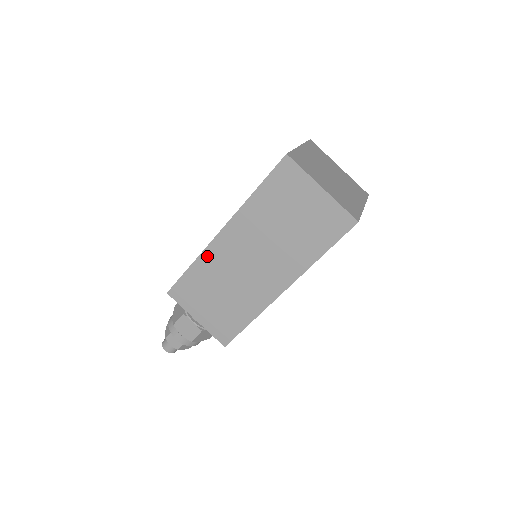
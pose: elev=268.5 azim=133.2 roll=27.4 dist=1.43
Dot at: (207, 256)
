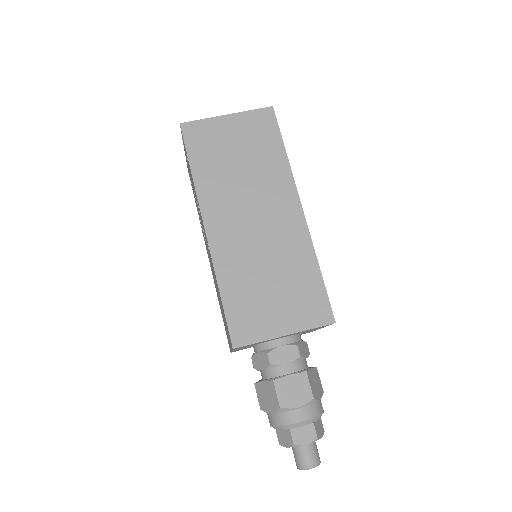
Dot at: (221, 263)
